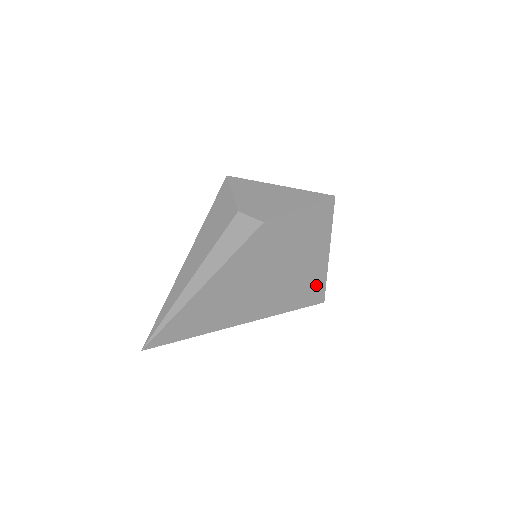
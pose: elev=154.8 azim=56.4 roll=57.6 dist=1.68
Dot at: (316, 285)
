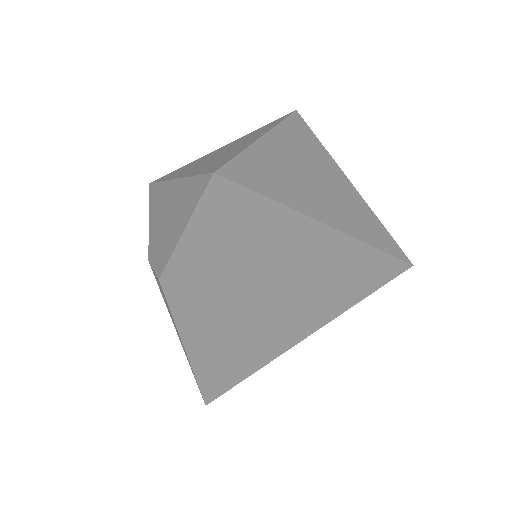
Dot at: (360, 263)
